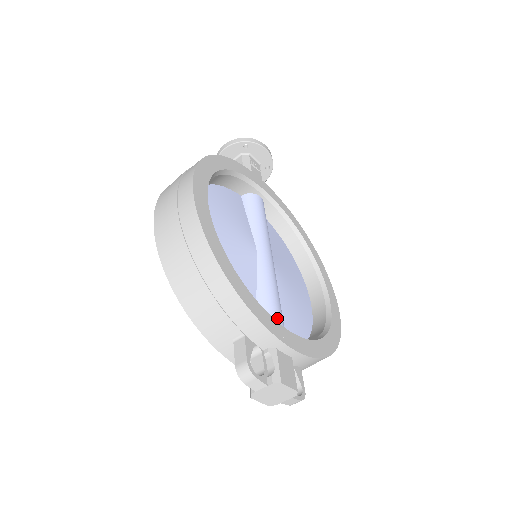
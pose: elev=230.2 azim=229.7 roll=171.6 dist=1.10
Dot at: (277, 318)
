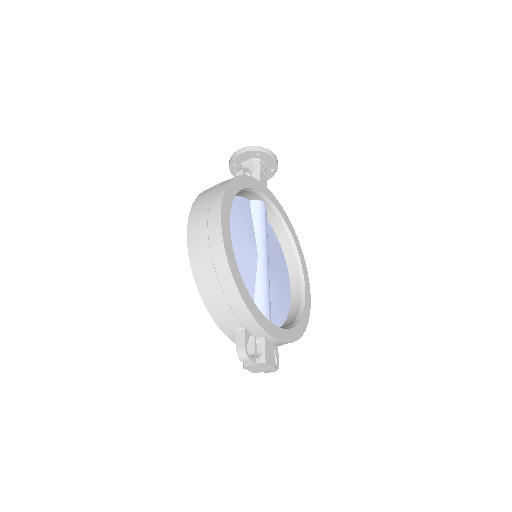
Dot at: (267, 313)
